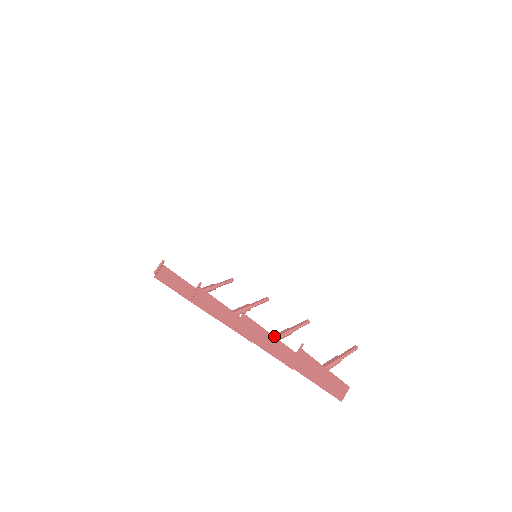
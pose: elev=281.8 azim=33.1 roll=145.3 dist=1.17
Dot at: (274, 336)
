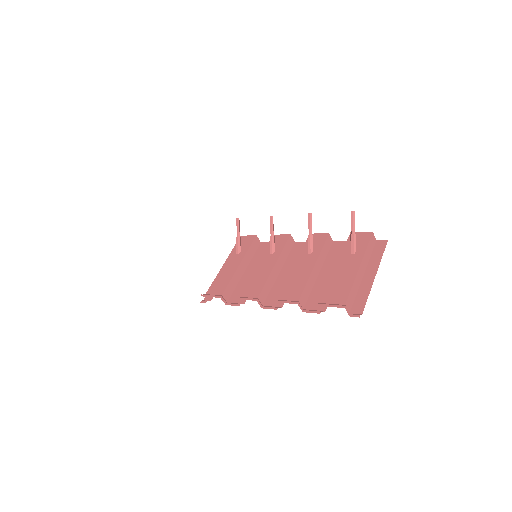
Dot at: (309, 253)
